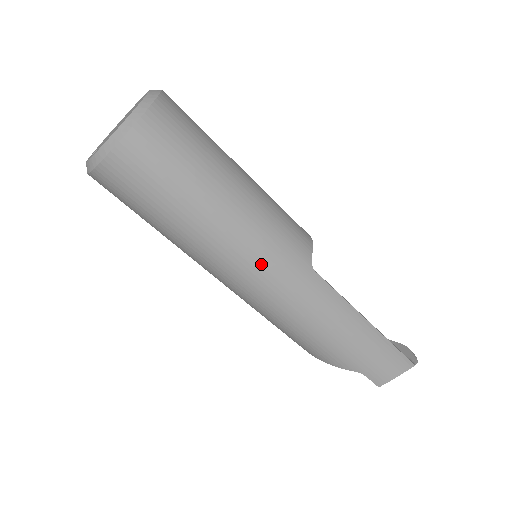
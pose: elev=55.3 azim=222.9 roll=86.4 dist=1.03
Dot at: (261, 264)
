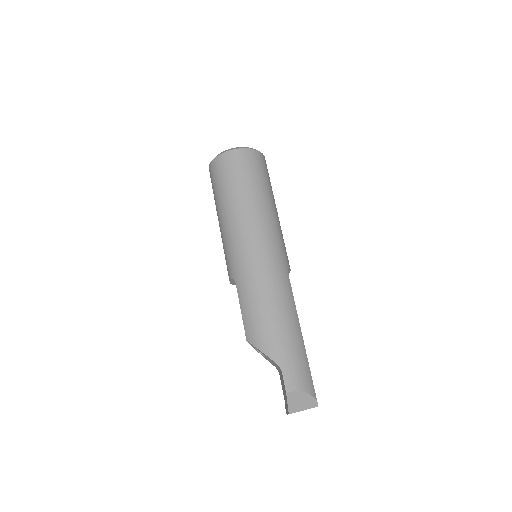
Dot at: (267, 241)
